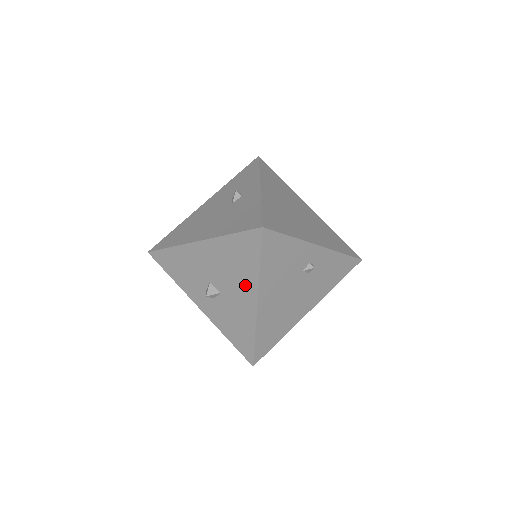
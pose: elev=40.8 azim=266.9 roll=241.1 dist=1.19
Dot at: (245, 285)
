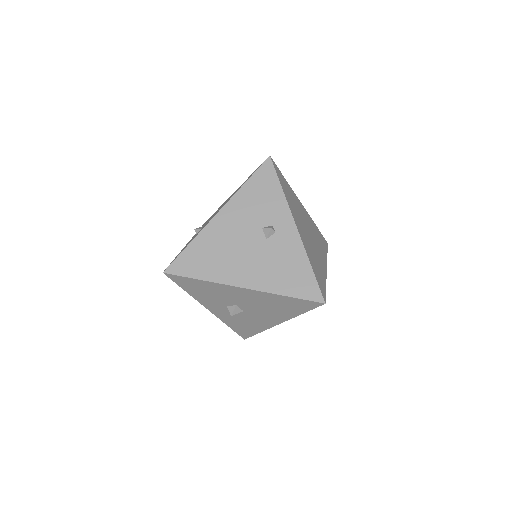
Dot at: (276, 316)
